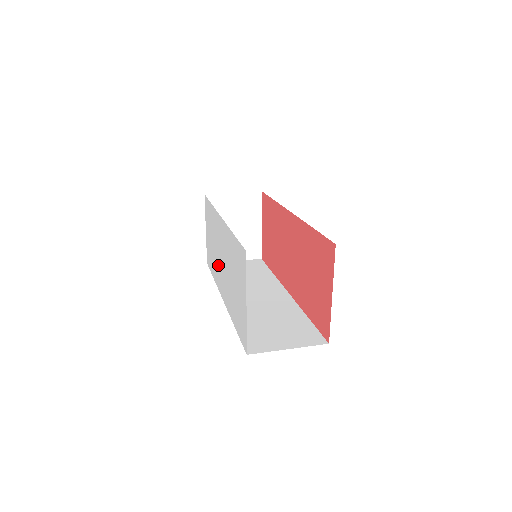
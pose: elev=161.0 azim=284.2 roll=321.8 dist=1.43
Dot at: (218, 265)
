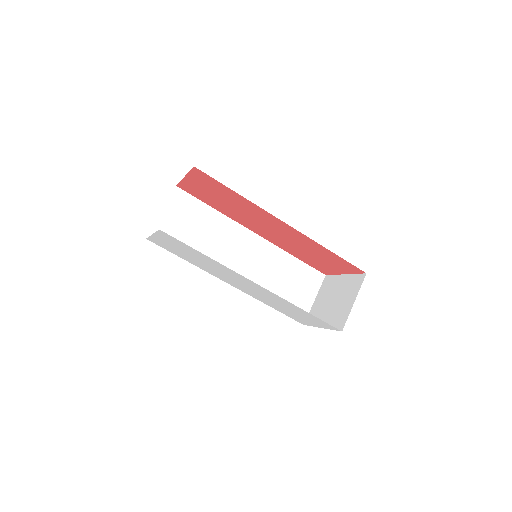
Dot at: (222, 276)
